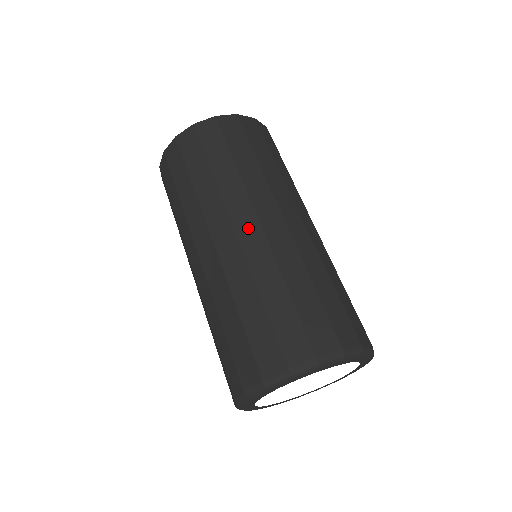
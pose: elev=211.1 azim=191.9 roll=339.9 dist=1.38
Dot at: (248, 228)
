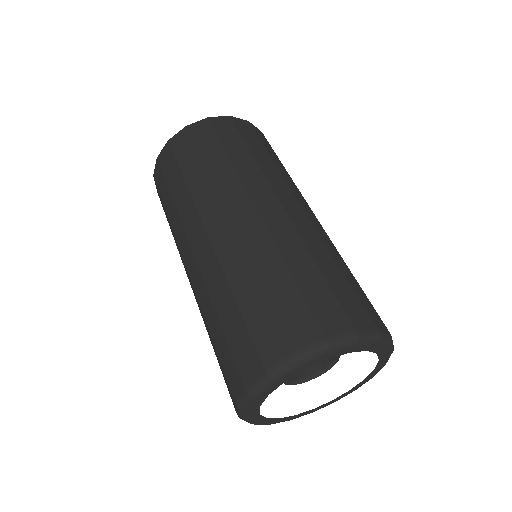
Dot at: (293, 206)
